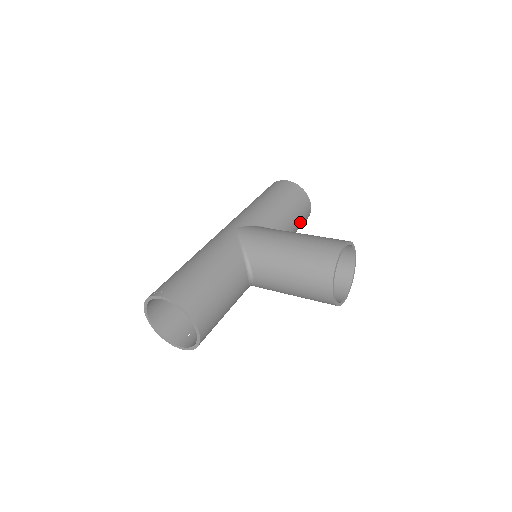
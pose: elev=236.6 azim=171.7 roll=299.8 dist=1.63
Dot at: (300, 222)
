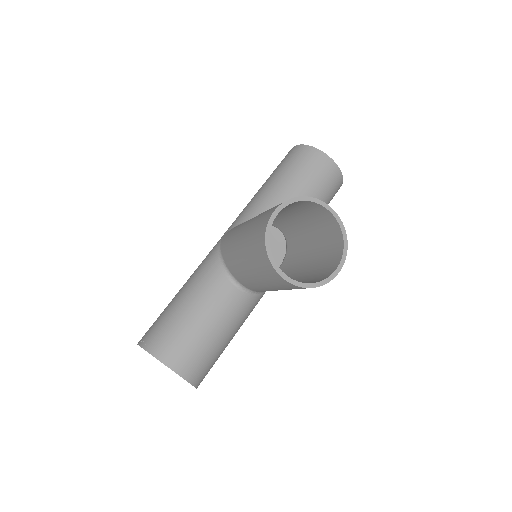
Dot at: (318, 187)
